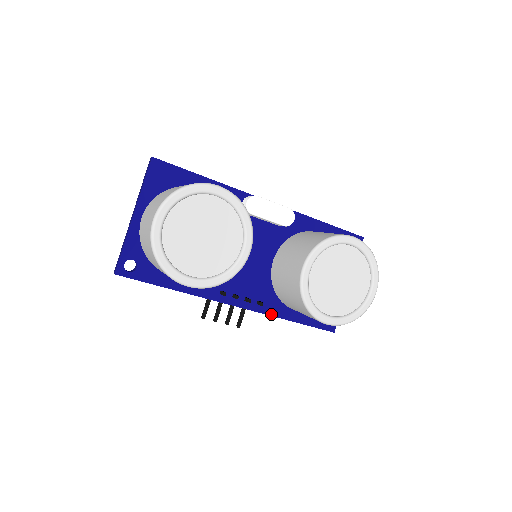
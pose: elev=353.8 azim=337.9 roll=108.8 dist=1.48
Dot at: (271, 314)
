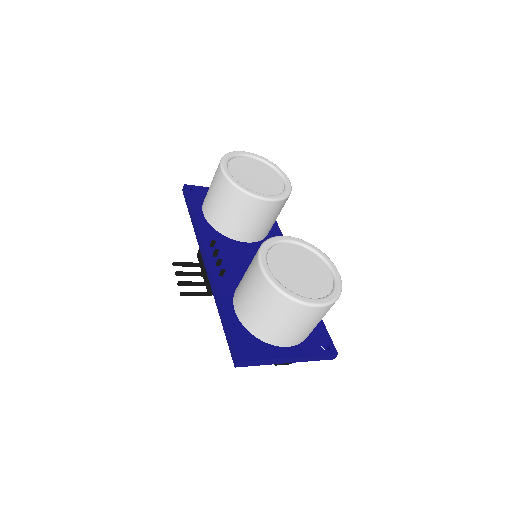
Dot at: (218, 289)
